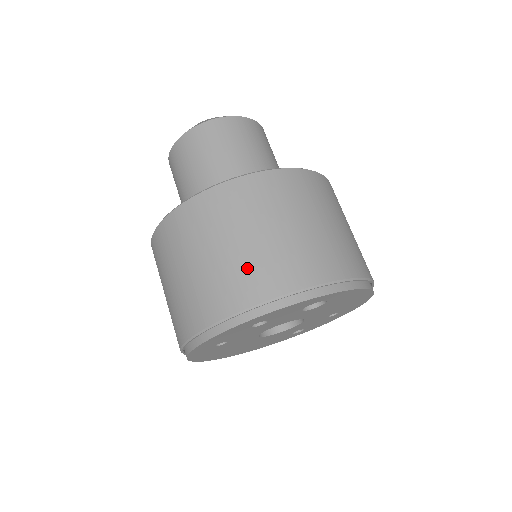
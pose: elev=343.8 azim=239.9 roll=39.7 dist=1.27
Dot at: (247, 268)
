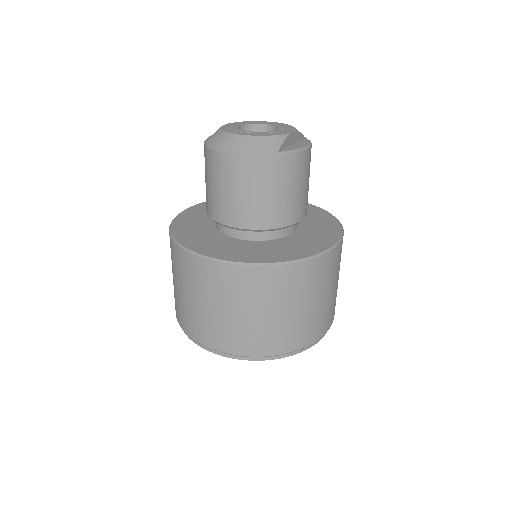
Dot at: (197, 320)
